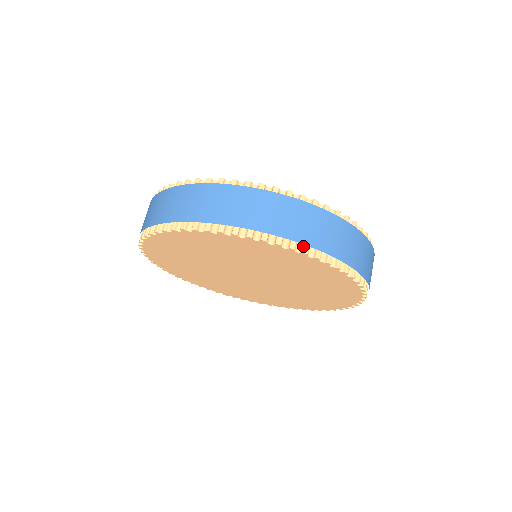
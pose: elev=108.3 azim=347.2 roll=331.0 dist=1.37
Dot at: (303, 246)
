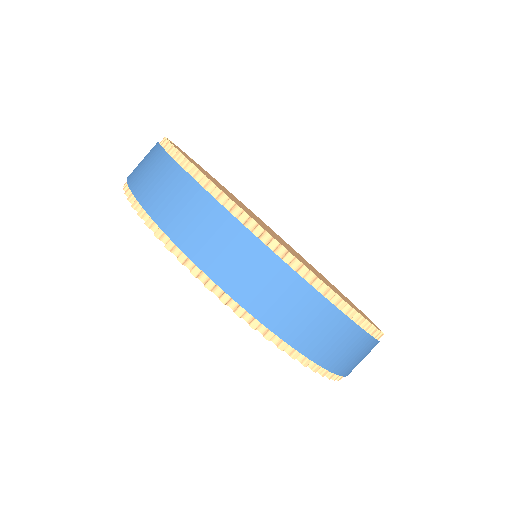
Dot at: occluded
